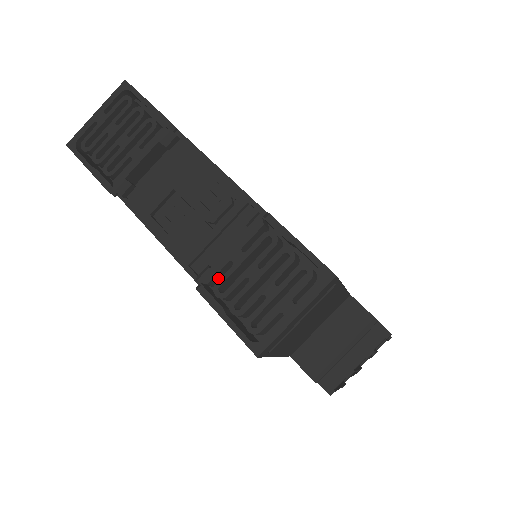
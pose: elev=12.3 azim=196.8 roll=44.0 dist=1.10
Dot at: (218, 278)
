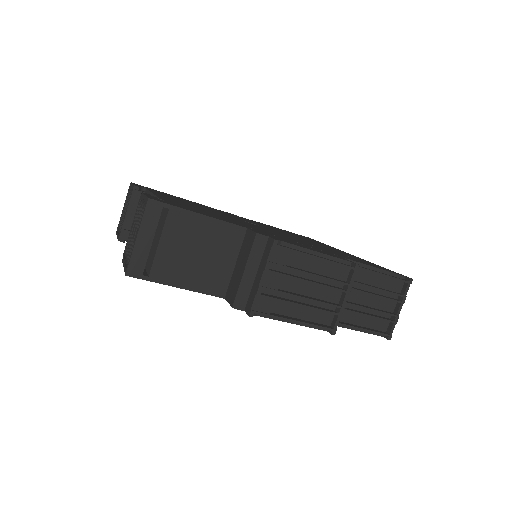
Dot at: occluded
